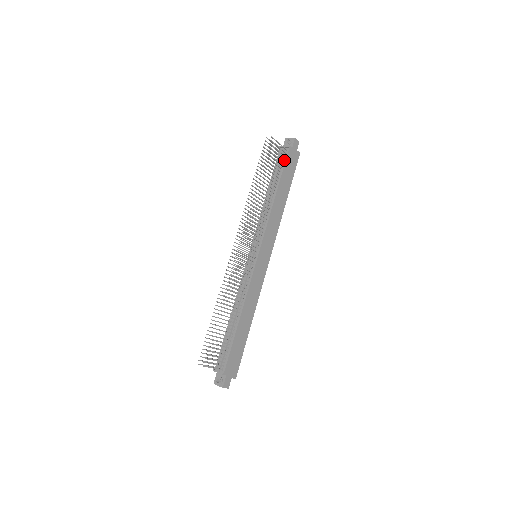
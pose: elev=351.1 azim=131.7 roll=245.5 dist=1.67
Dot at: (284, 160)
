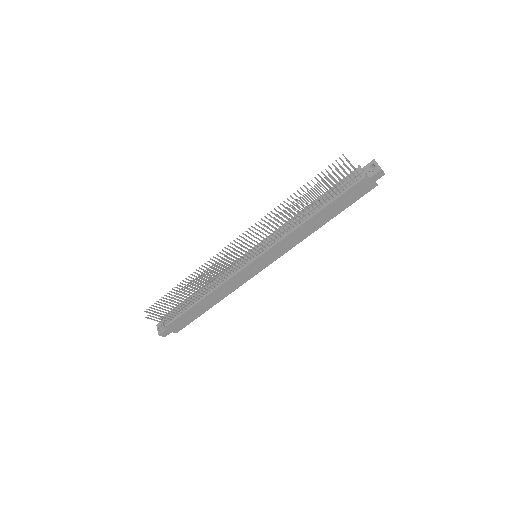
Dot at: (349, 186)
